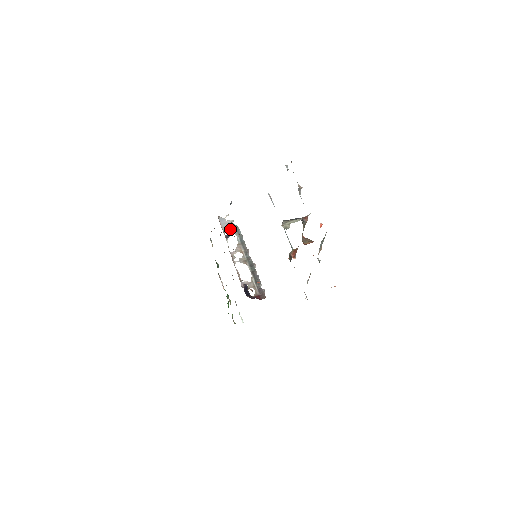
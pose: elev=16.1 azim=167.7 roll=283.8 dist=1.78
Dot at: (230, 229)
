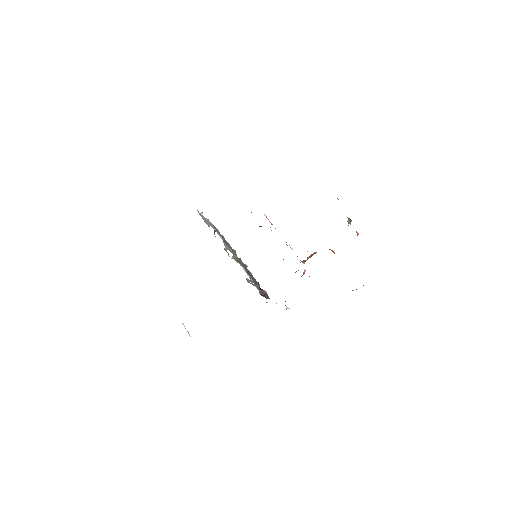
Dot at: (211, 226)
